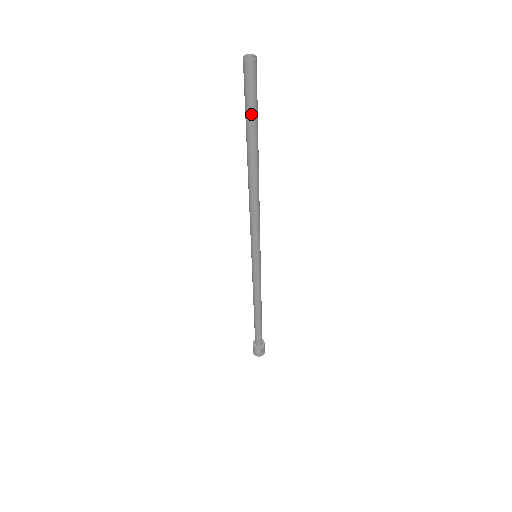
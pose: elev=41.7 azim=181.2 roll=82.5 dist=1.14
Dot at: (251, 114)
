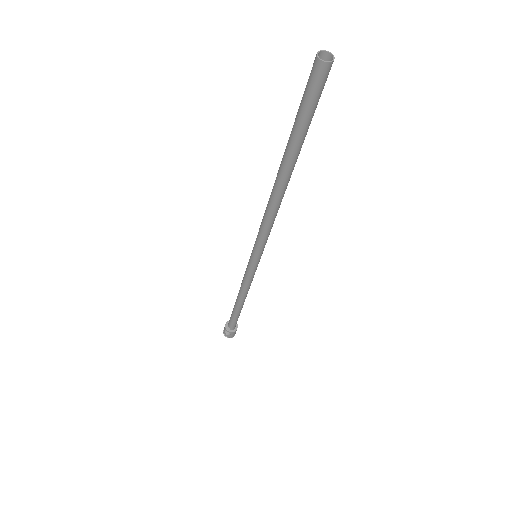
Dot at: (301, 121)
